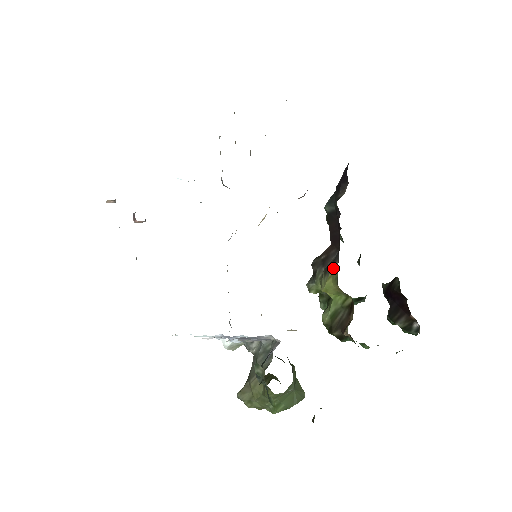
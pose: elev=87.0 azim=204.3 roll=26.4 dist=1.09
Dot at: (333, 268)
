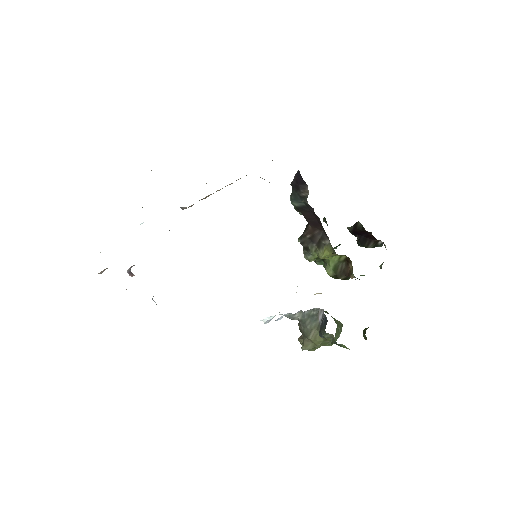
Dot at: (326, 245)
